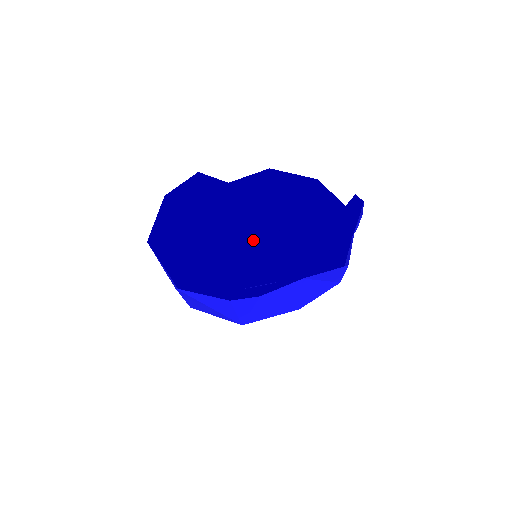
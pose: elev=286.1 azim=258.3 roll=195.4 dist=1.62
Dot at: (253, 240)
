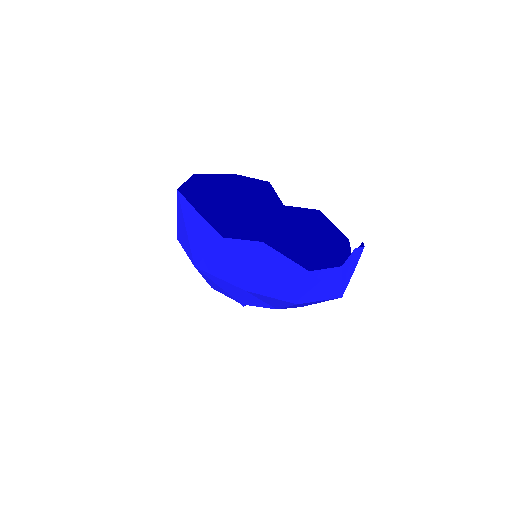
Dot at: occluded
